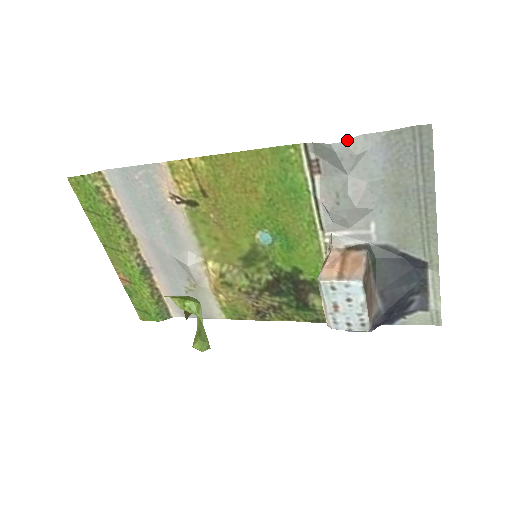
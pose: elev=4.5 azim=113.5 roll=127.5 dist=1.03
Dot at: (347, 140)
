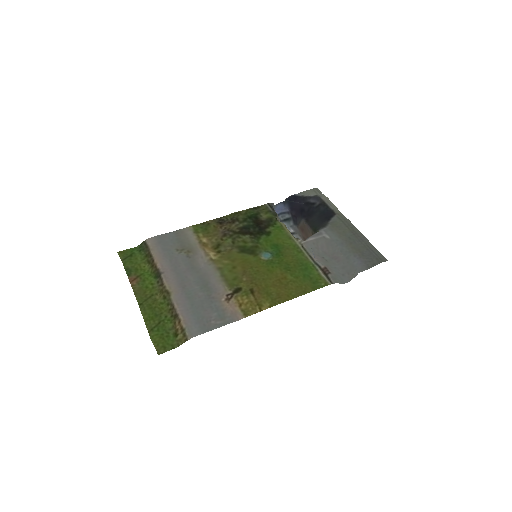
Dot at: occluded
